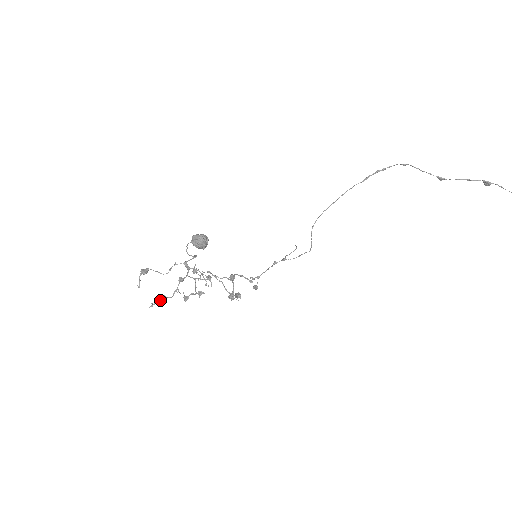
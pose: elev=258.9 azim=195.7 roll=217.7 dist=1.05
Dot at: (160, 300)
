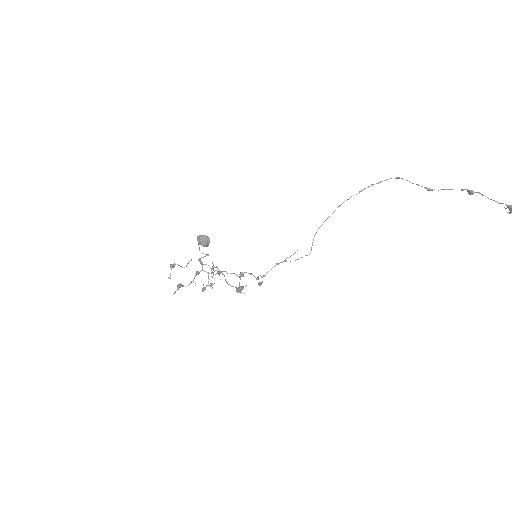
Dot at: occluded
